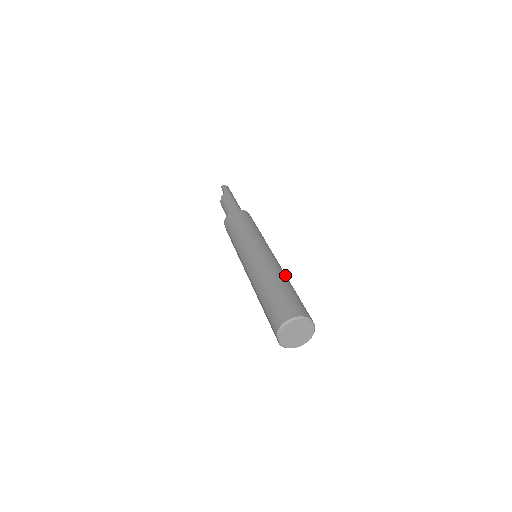
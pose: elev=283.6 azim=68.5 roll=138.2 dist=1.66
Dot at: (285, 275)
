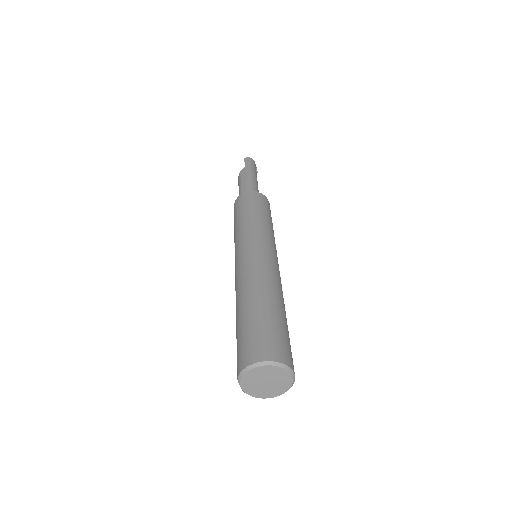
Dot at: (278, 291)
